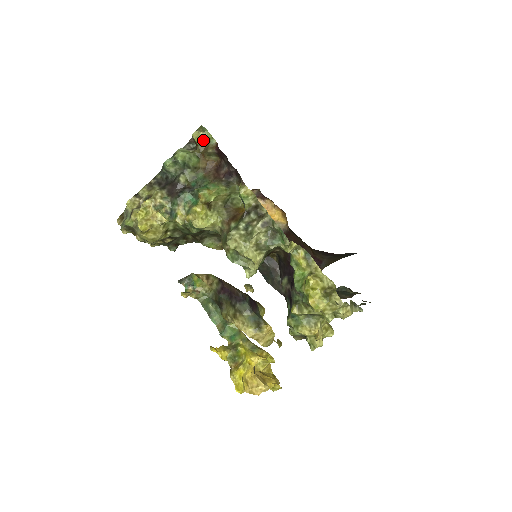
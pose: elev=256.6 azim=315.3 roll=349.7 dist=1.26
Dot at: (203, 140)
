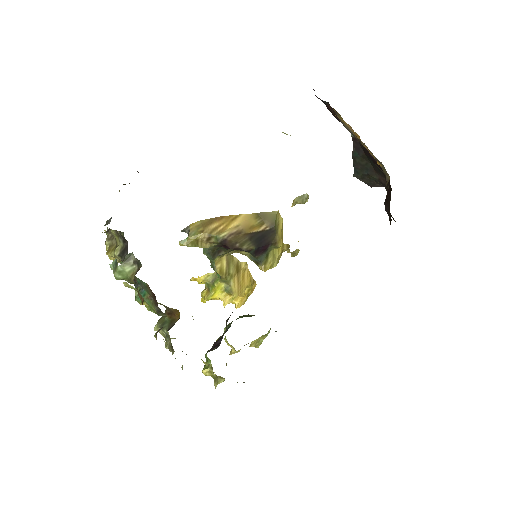
Dot at: (133, 288)
